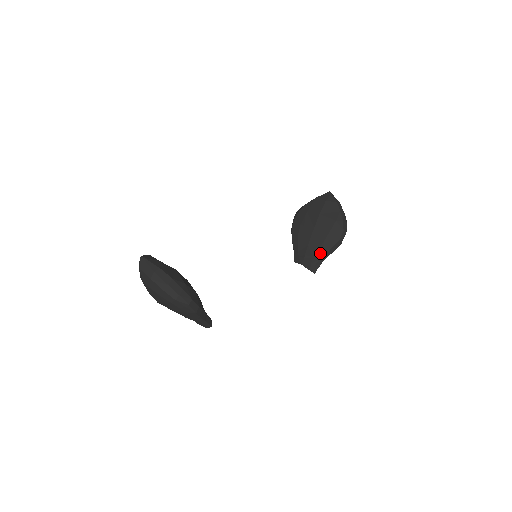
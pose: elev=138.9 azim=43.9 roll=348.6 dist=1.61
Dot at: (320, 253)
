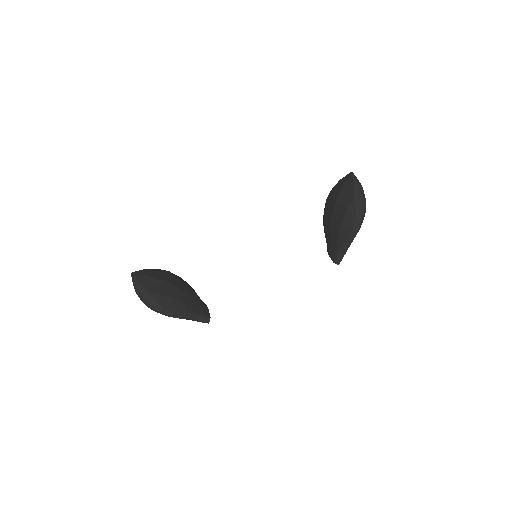
Dot at: (338, 244)
